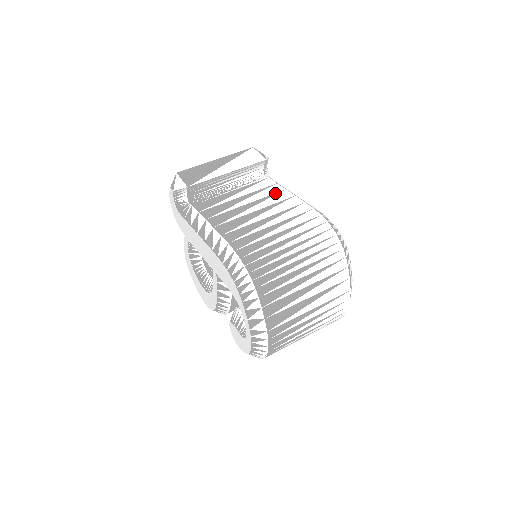
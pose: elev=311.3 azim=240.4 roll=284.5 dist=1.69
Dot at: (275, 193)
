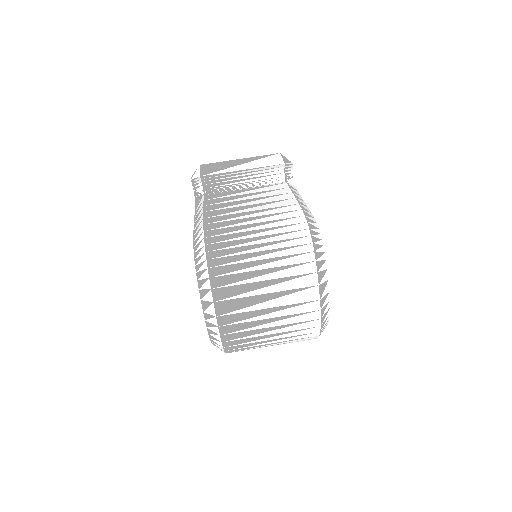
Dot at: (280, 194)
